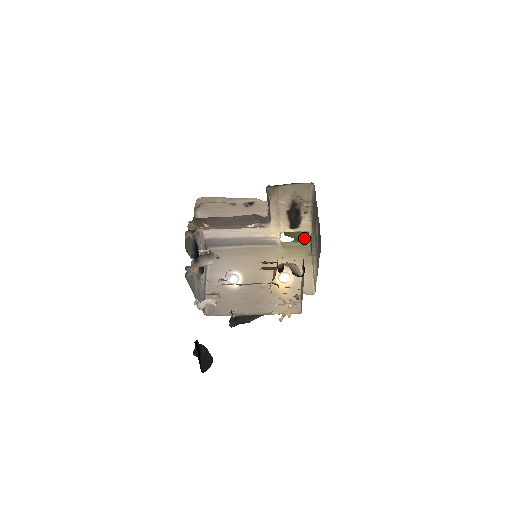
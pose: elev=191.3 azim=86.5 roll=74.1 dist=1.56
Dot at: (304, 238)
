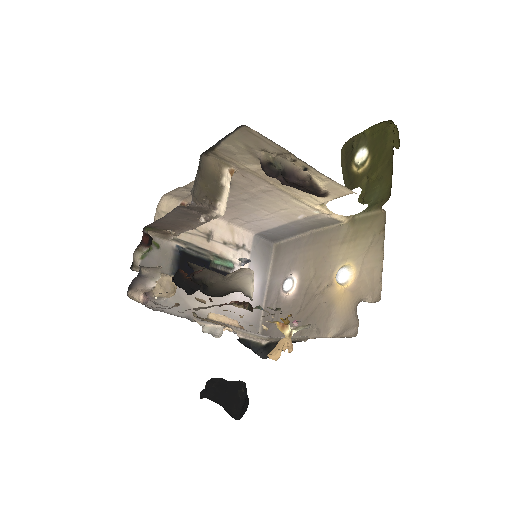
Dot at: (382, 200)
